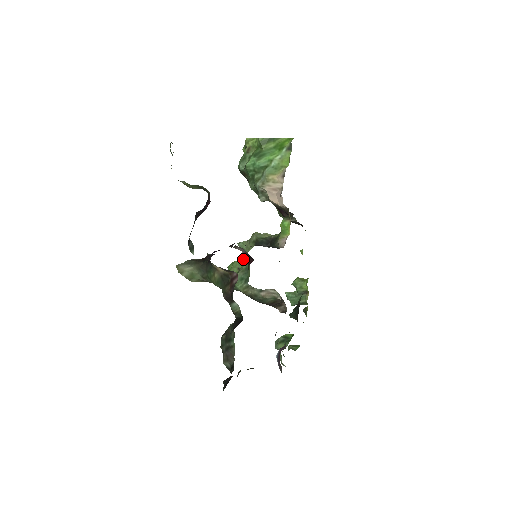
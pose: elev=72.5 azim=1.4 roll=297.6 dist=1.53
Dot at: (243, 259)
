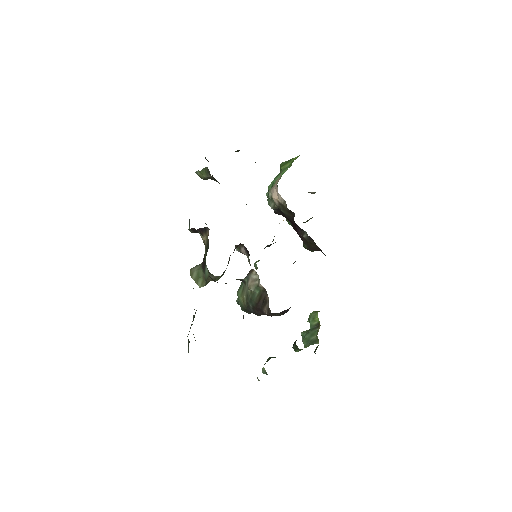
Dot at: occluded
